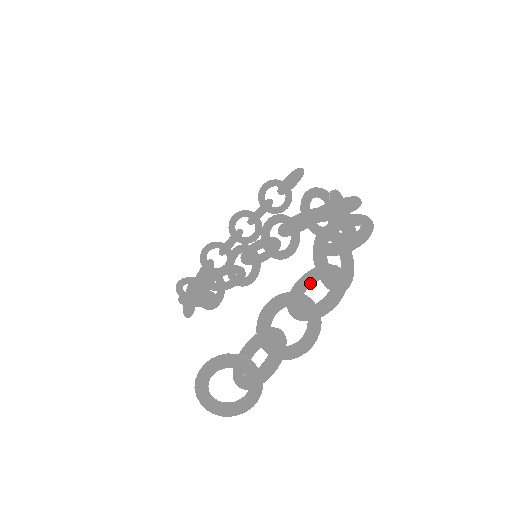
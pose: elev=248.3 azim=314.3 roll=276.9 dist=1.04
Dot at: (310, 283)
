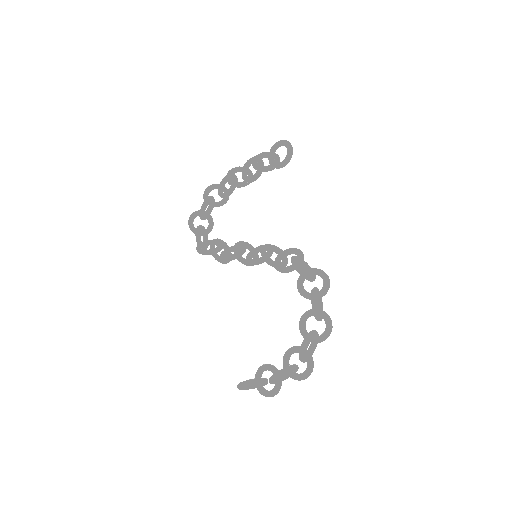
Dot at: occluded
